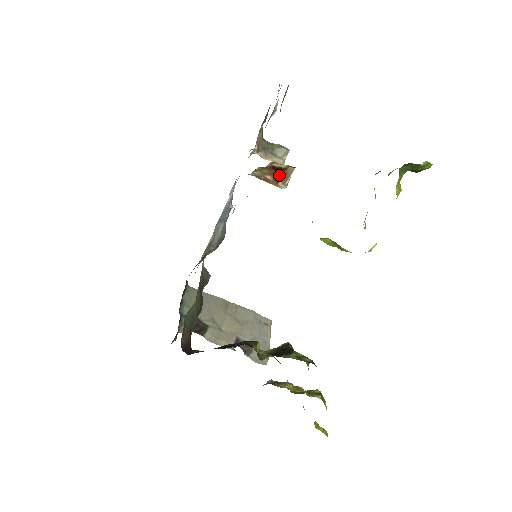
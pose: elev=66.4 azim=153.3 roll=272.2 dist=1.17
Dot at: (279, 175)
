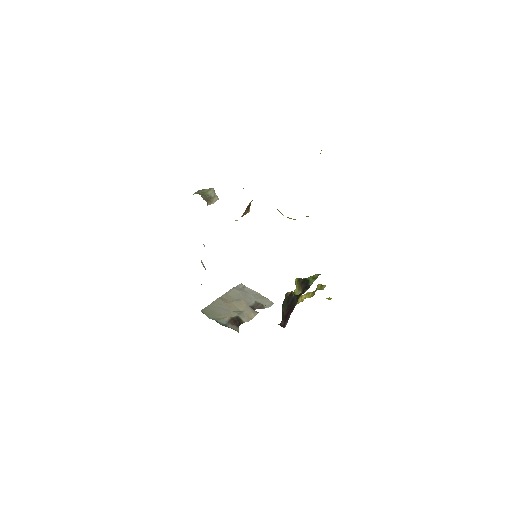
Dot at: occluded
